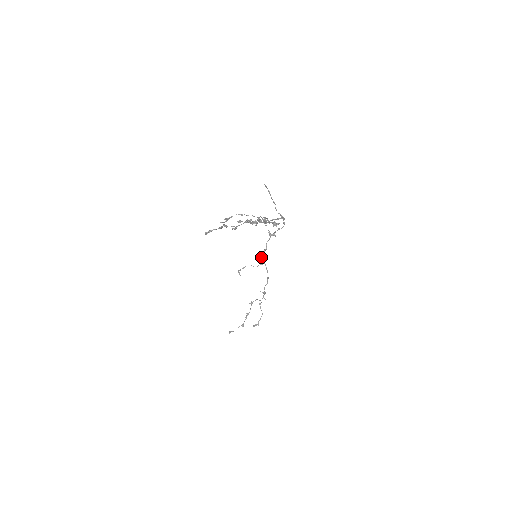
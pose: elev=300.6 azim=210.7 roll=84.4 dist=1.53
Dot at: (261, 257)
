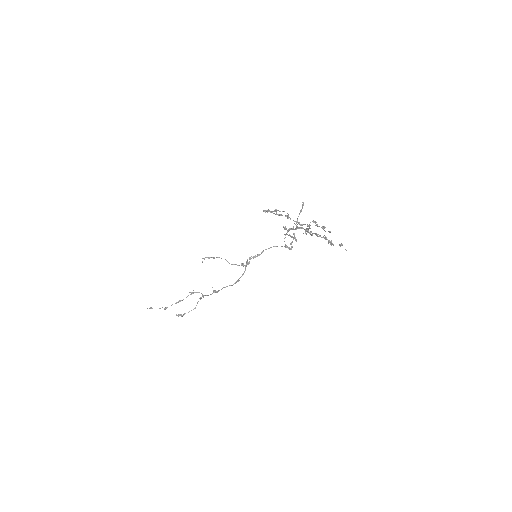
Dot at: (250, 259)
